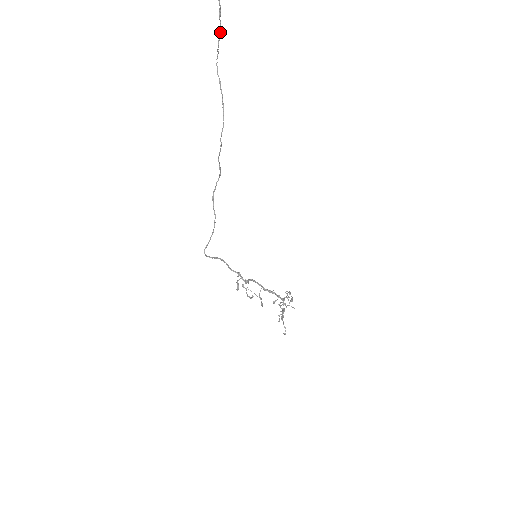
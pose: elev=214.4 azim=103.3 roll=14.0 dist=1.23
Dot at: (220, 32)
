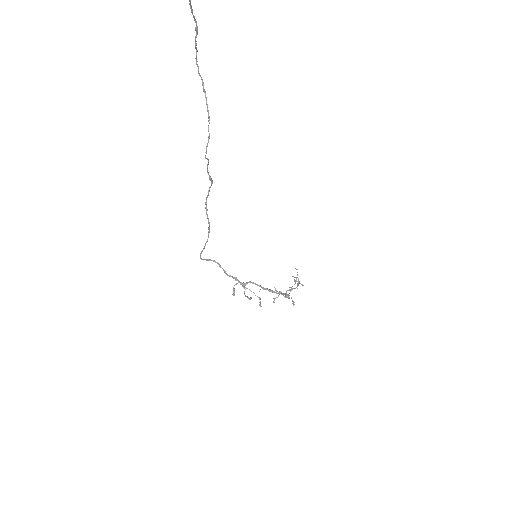
Dot at: (196, 28)
